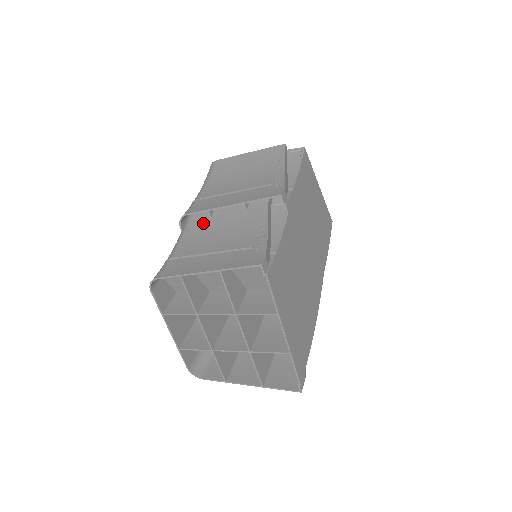
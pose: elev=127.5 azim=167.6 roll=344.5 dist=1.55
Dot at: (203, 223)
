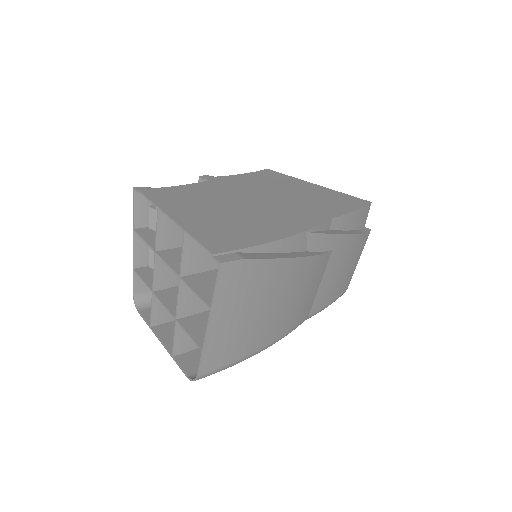
Dot at: occluded
